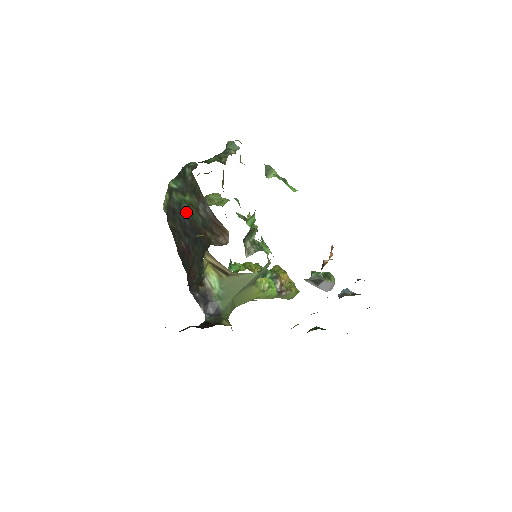
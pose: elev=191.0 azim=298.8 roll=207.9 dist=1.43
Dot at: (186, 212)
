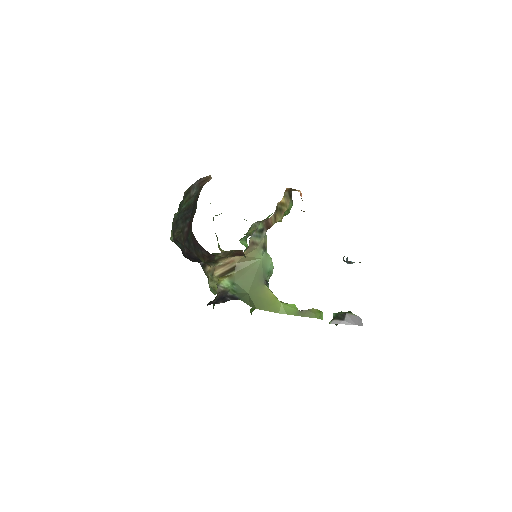
Dot at: (184, 209)
